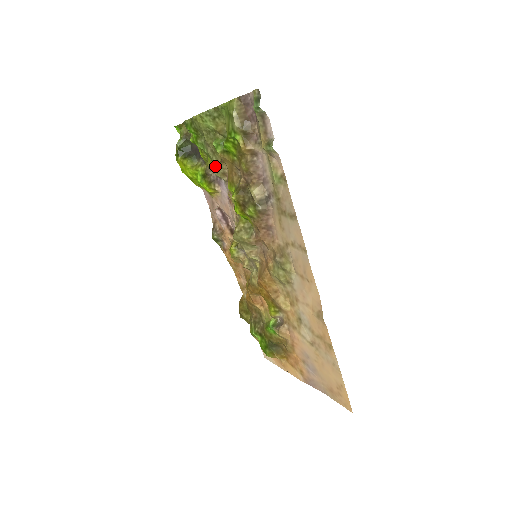
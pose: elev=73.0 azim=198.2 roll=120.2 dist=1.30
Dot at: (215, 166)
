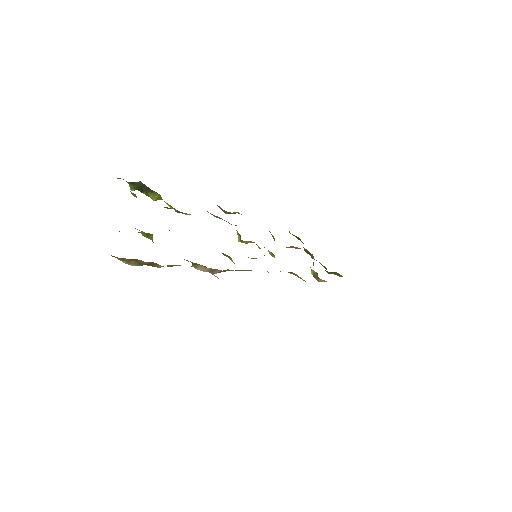
Dot at: occluded
